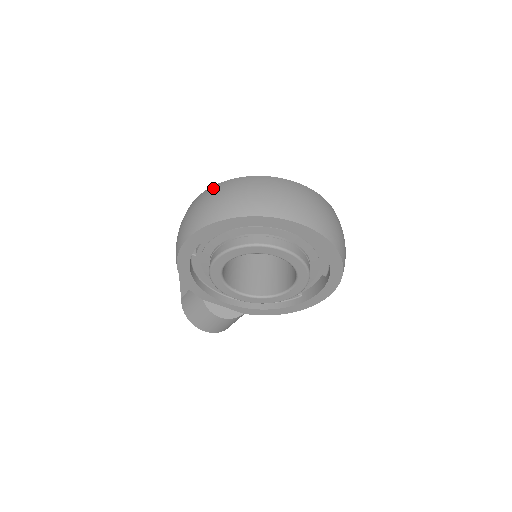
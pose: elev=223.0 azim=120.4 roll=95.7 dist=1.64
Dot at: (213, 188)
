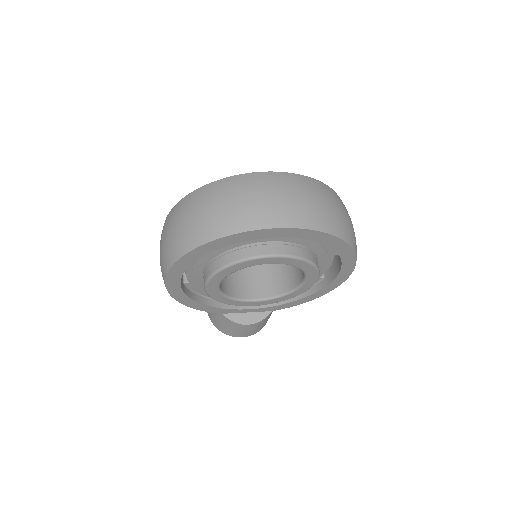
Dot at: (172, 212)
